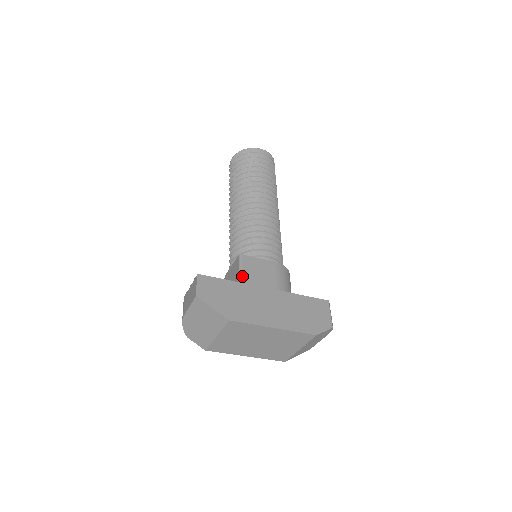
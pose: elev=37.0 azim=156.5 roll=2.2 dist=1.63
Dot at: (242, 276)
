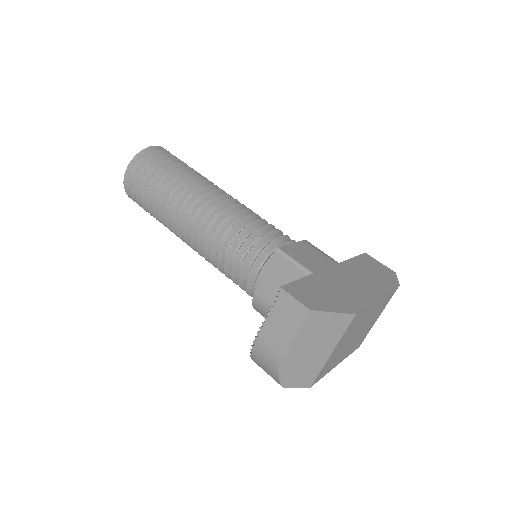
Dot at: (305, 267)
